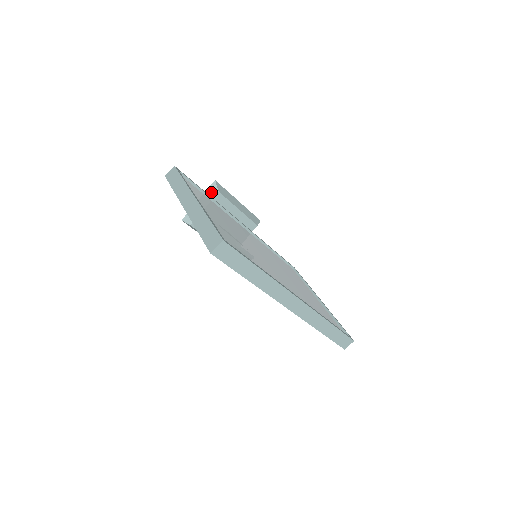
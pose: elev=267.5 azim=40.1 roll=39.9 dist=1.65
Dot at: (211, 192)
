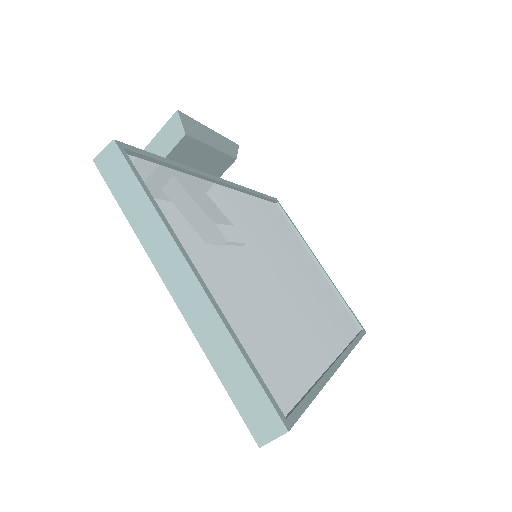
Dot at: (170, 134)
